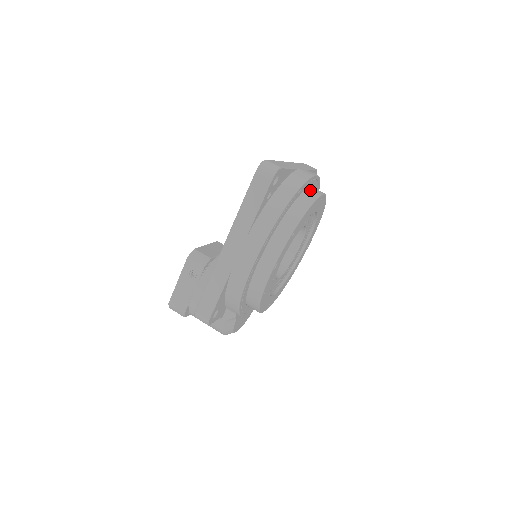
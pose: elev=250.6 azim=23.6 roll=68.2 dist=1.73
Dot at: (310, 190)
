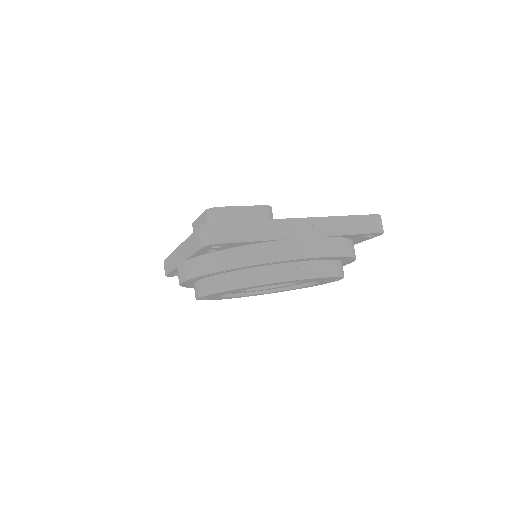
Dot at: (286, 267)
